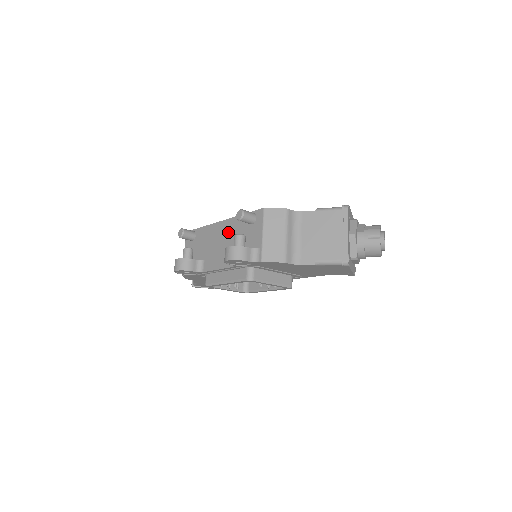
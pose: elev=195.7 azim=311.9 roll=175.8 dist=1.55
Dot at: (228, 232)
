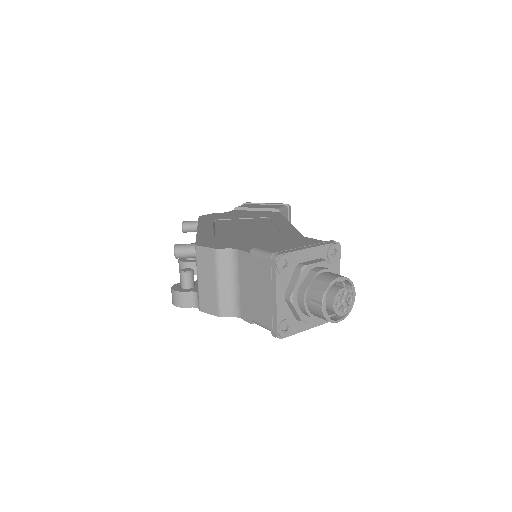
Dot at: occluded
